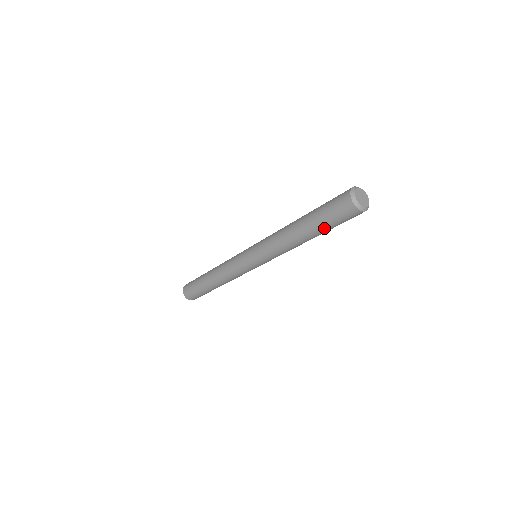
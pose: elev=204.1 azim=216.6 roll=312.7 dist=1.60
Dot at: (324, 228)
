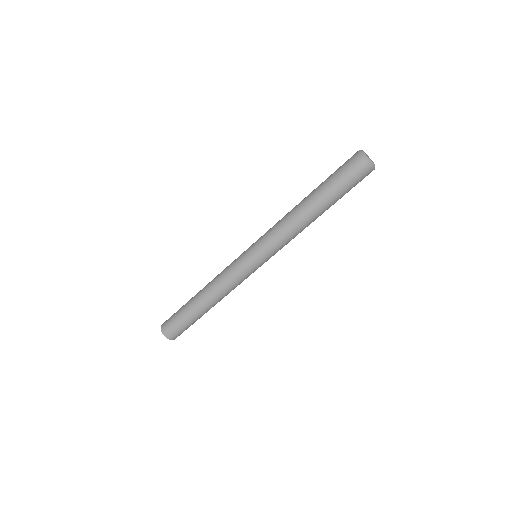
Dot at: (338, 197)
